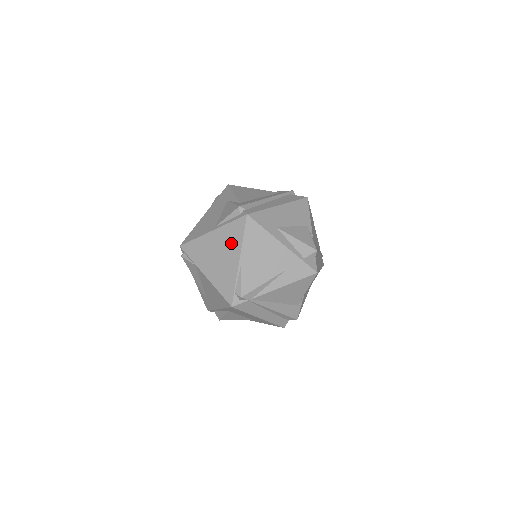
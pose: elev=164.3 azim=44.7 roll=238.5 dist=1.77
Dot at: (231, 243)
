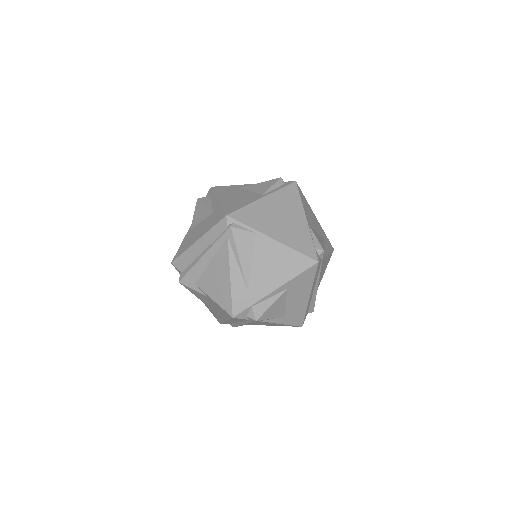
Dot at: (291, 205)
